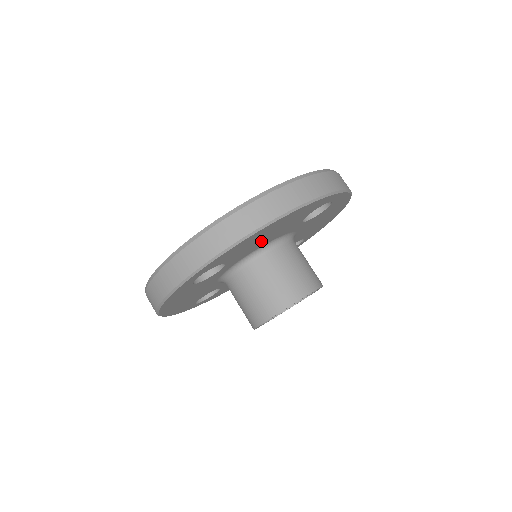
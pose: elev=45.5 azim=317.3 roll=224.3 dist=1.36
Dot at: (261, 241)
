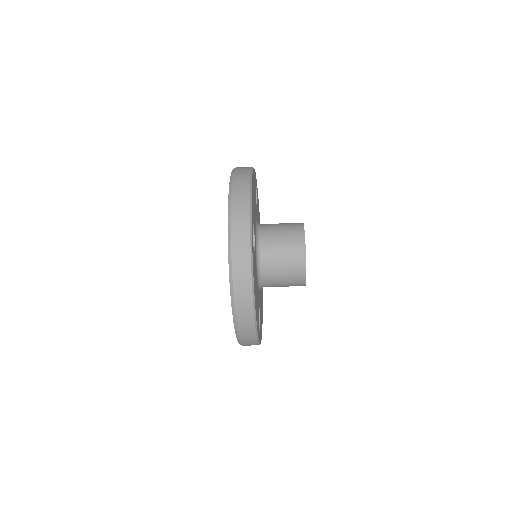
Dot at: (256, 289)
